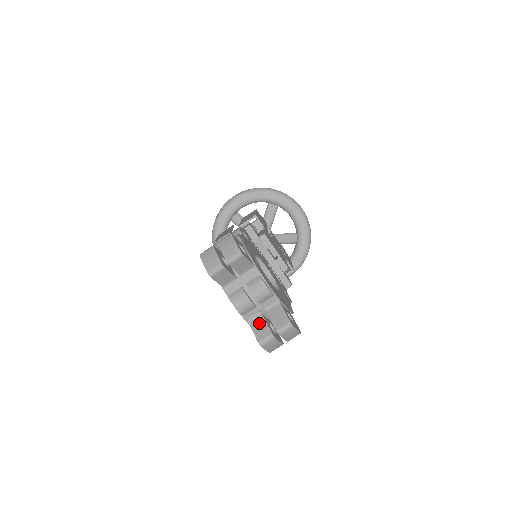
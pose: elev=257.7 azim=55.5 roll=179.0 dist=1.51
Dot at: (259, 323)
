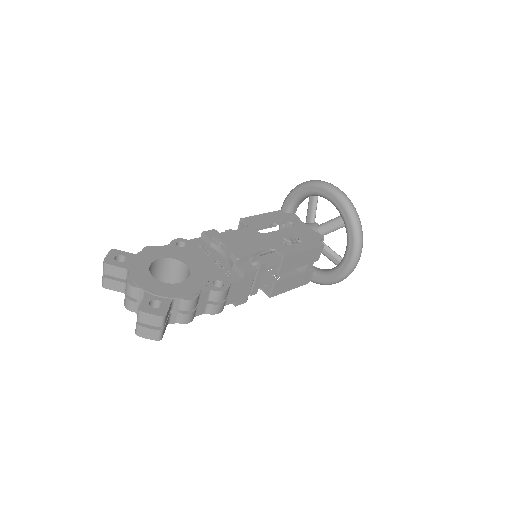
Dot at: occluded
